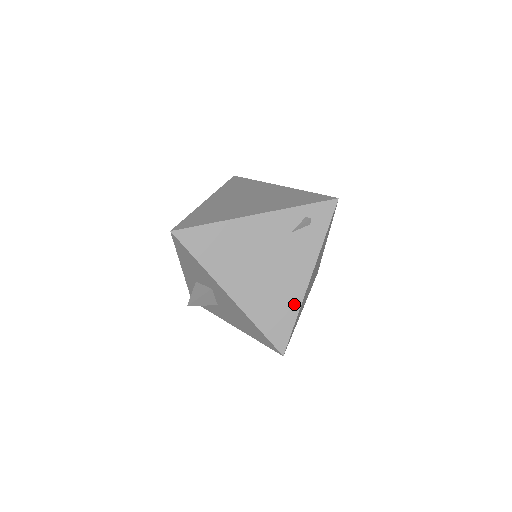
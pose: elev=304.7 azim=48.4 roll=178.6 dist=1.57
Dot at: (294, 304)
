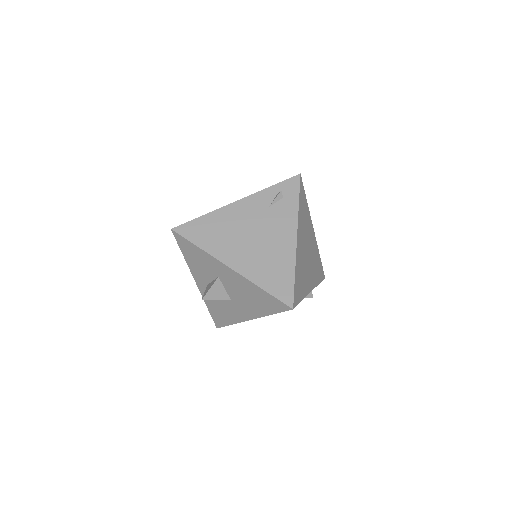
Dot at: (289, 262)
